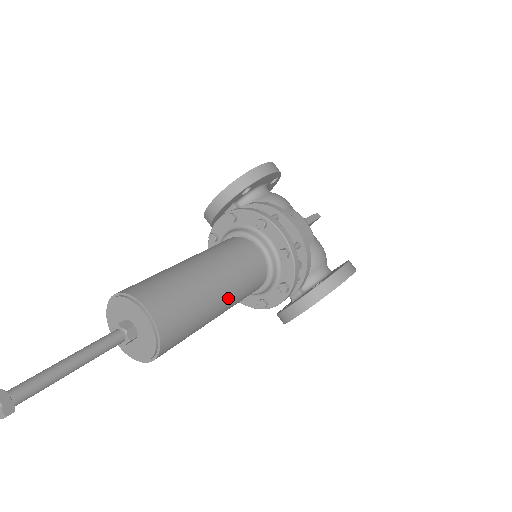
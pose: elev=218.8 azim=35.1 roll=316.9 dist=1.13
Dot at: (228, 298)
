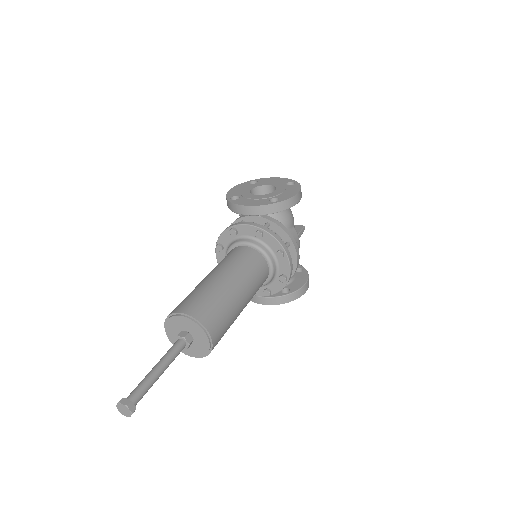
Dot at: occluded
